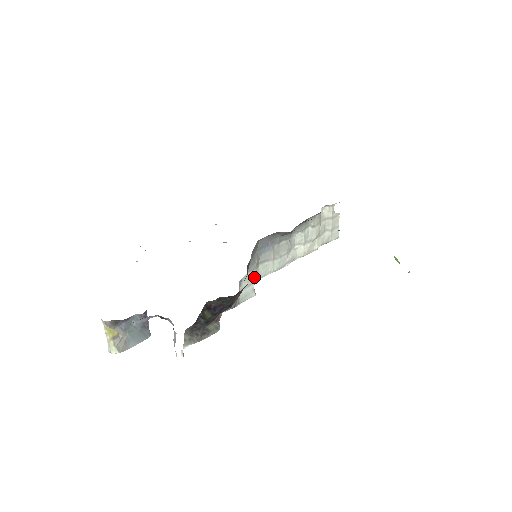
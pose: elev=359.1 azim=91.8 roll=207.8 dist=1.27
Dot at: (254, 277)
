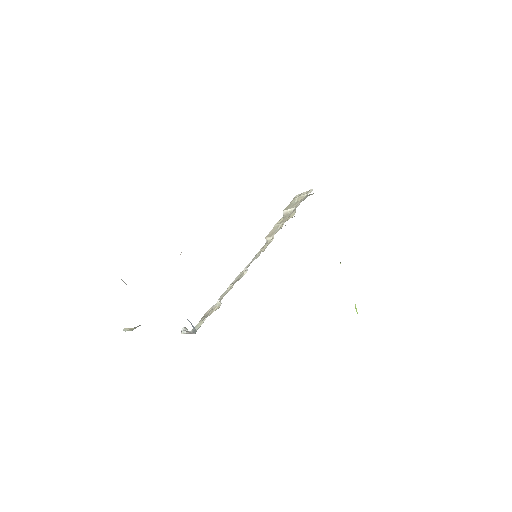
Dot at: occluded
